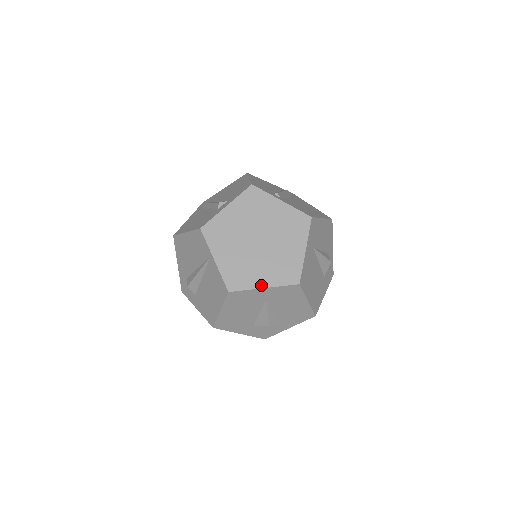
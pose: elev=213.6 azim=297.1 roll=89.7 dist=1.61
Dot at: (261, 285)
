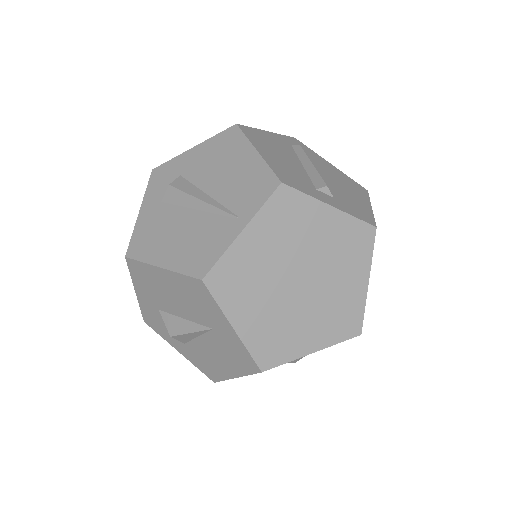
Dot at: (236, 321)
